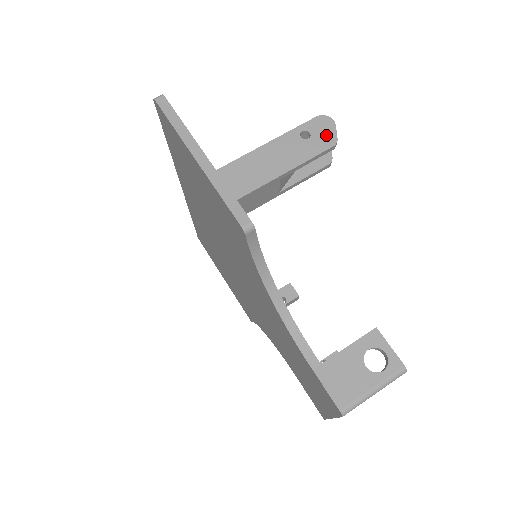
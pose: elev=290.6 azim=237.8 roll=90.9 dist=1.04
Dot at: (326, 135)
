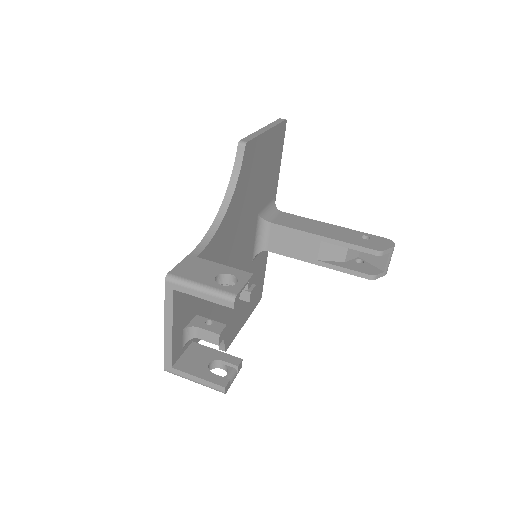
Dot at: (379, 245)
